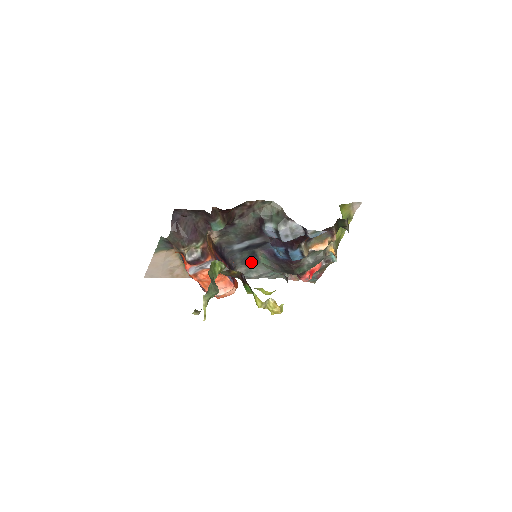
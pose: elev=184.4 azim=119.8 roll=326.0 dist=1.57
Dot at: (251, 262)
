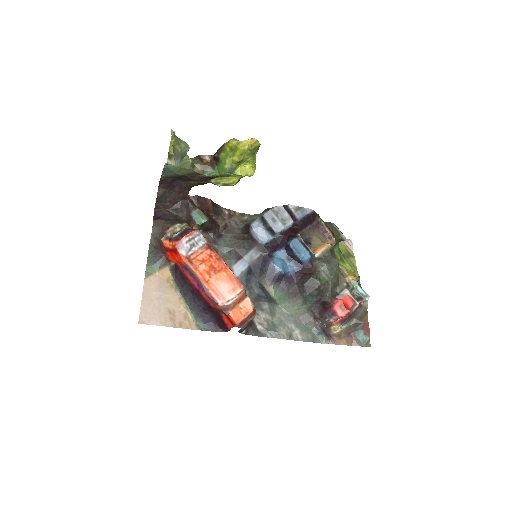
Dot at: (266, 304)
